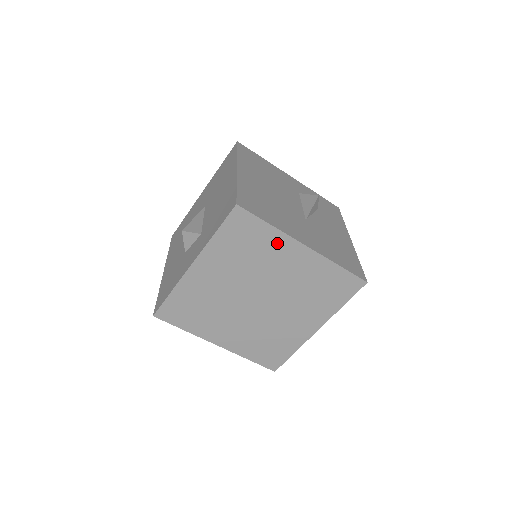
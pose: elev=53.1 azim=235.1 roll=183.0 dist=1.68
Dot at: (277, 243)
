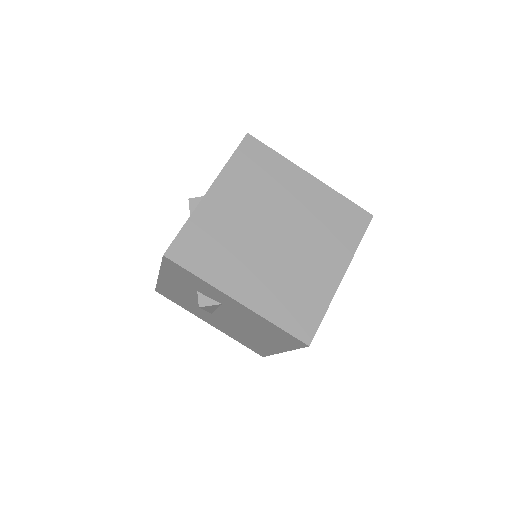
Dot at: (286, 171)
